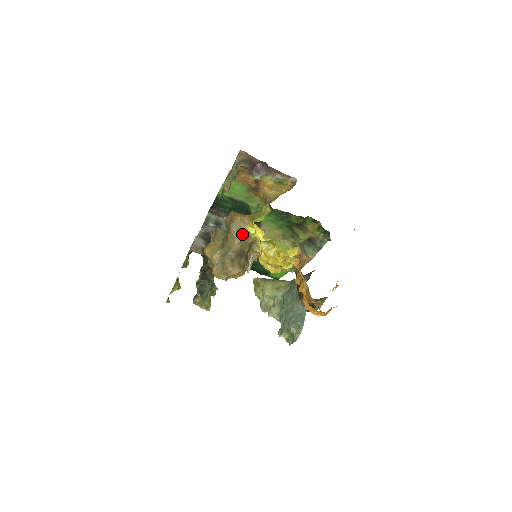
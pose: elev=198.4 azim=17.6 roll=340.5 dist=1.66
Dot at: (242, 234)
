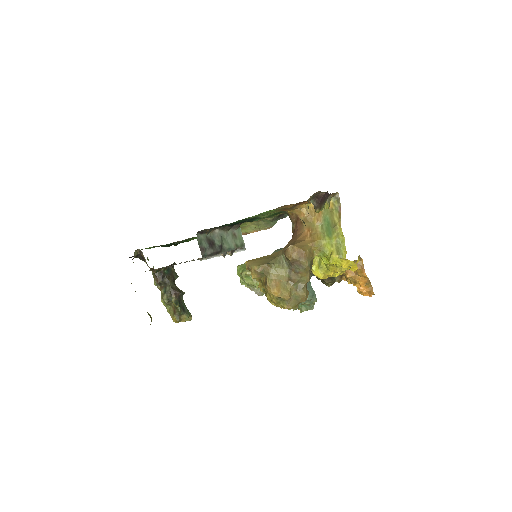
Dot at: (311, 264)
